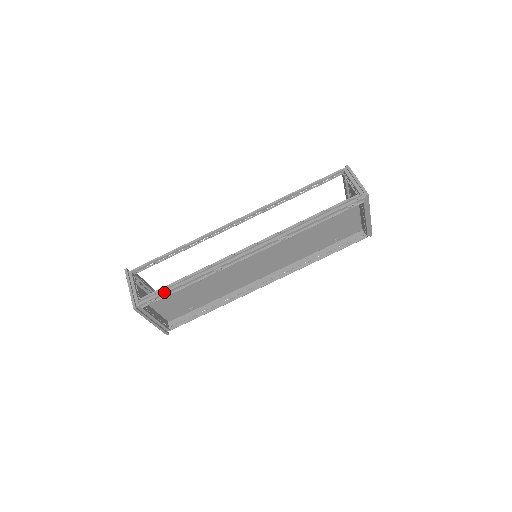
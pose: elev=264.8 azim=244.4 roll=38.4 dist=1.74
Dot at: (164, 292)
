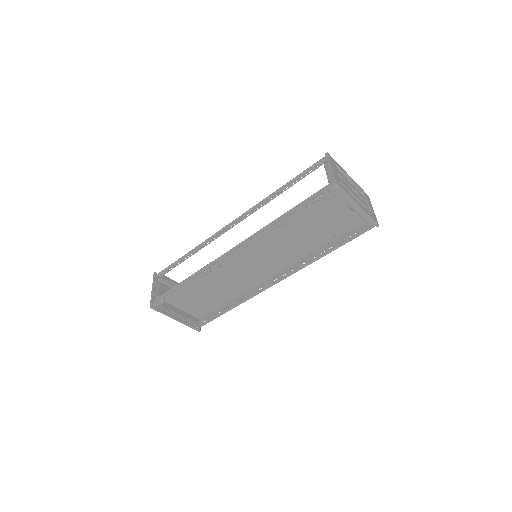
Dot at: (171, 292)
